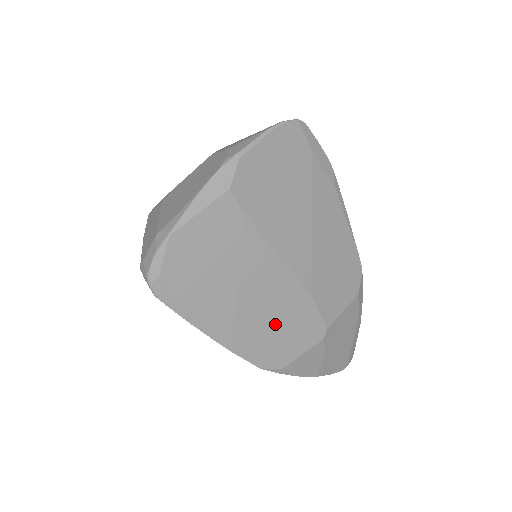
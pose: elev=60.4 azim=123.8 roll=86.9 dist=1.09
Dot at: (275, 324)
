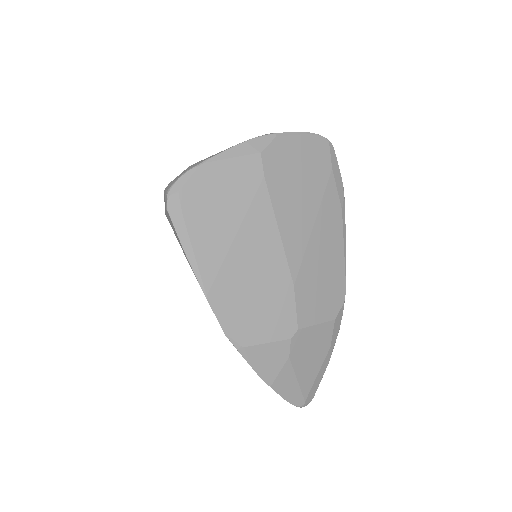
Dot at: (254, 294)
